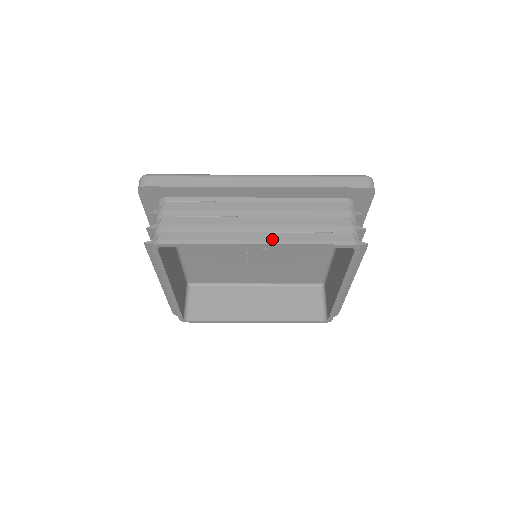
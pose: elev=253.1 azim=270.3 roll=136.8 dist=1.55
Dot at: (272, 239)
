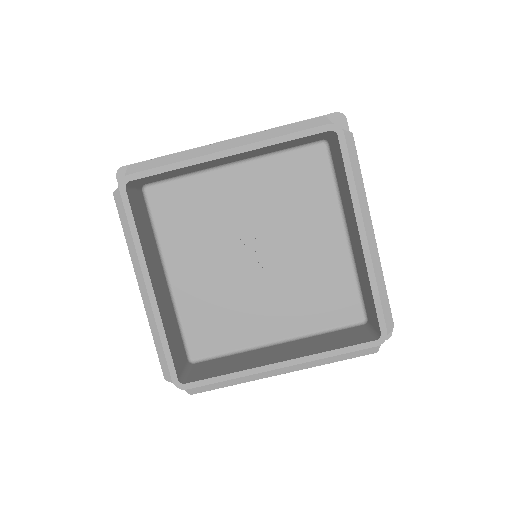
Dot at: (244, 144)
